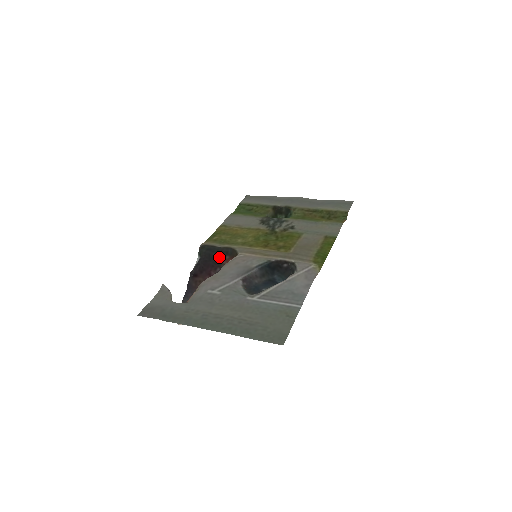
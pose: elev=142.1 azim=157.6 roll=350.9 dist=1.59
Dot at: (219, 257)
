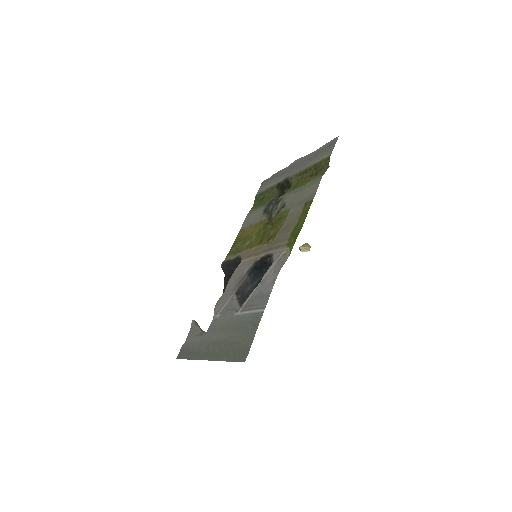
Dot at: occluded
